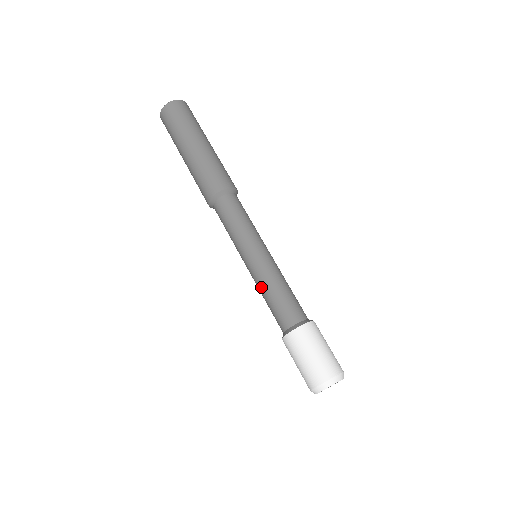
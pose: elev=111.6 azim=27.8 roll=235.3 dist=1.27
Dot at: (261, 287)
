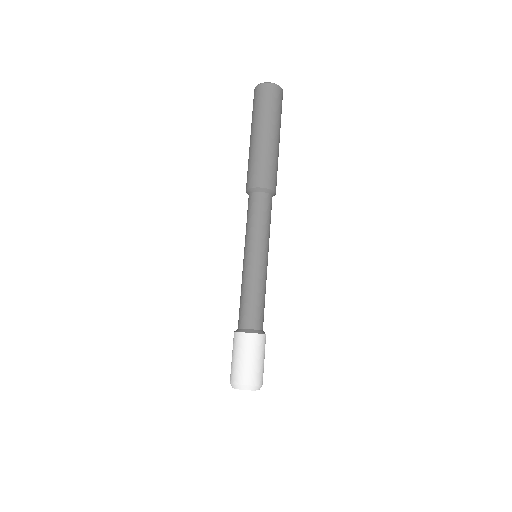
Dot at: occluded
